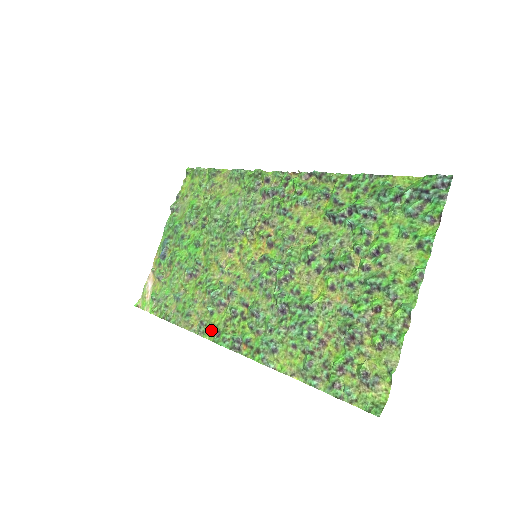
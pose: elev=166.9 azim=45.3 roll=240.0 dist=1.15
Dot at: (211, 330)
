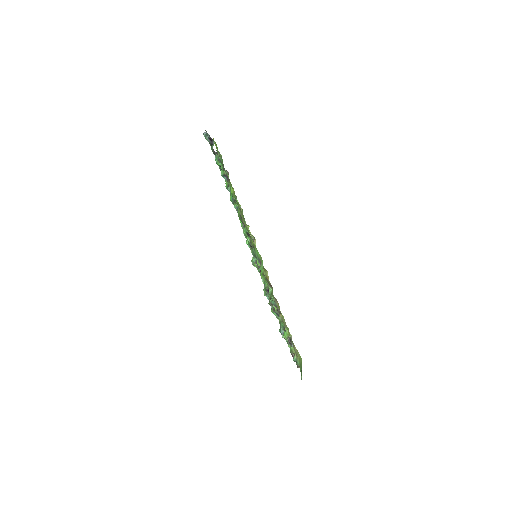
Dot at: occluded
